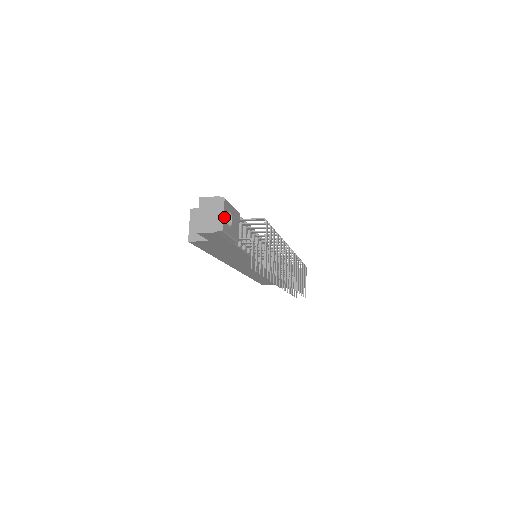
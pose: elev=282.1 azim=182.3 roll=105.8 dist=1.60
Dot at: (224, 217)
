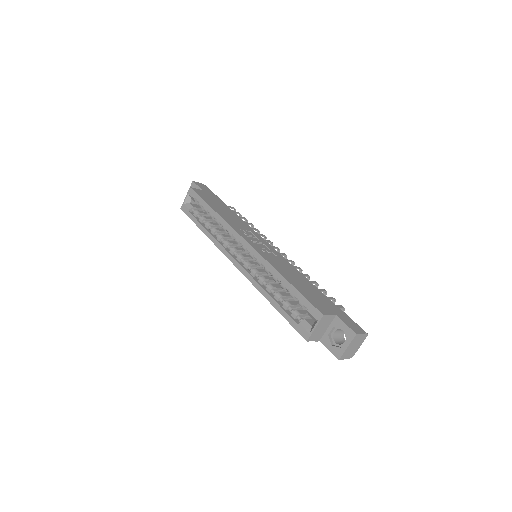
Dot at: (358, 346)
